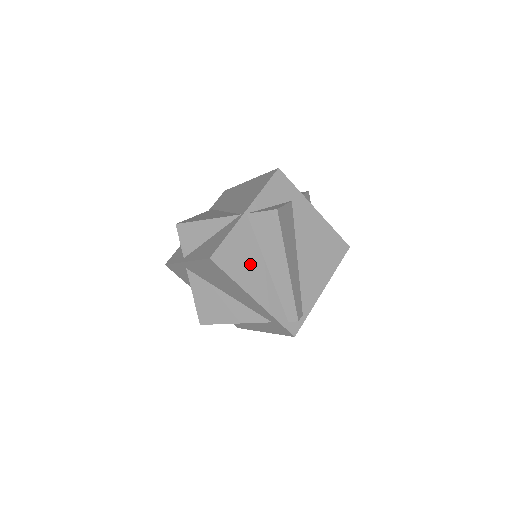
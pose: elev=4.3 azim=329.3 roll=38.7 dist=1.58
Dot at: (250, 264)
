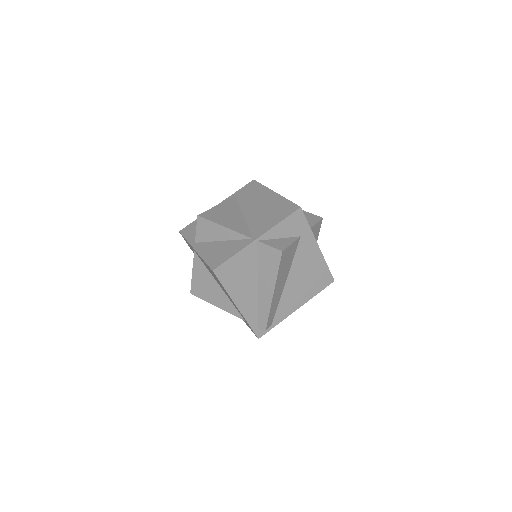
Dot at: (244, 280)
